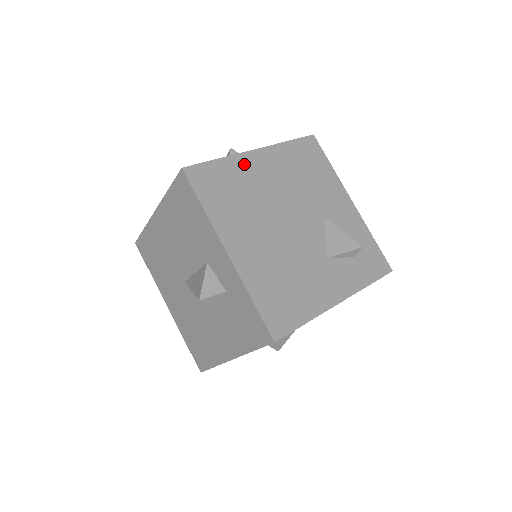
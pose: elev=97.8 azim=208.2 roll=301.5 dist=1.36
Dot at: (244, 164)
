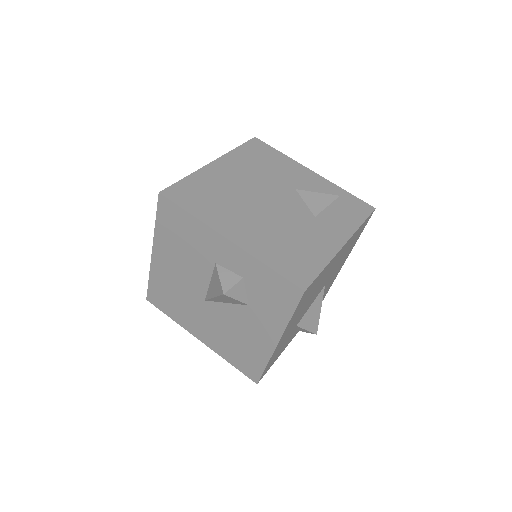
Dot at: (209, 174)
